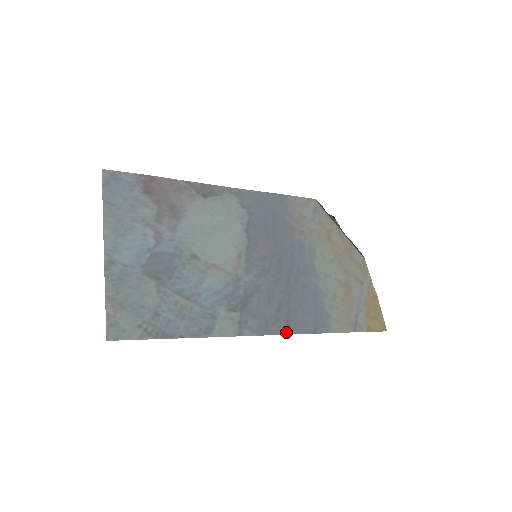
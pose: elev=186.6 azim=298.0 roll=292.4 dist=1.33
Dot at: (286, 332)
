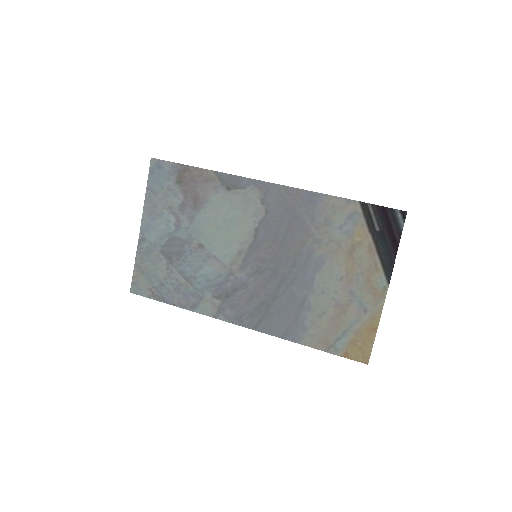
Dot at: (255, 328)
